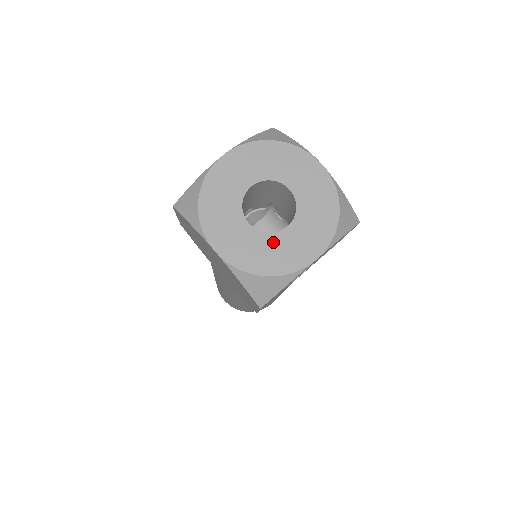
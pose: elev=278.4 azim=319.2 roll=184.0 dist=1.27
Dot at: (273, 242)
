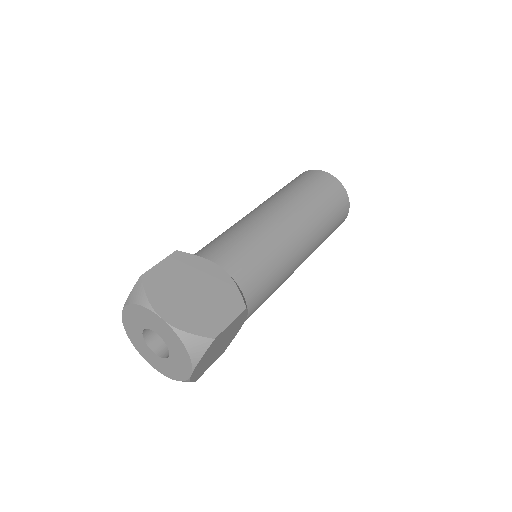
Dot at: (143, 344)
